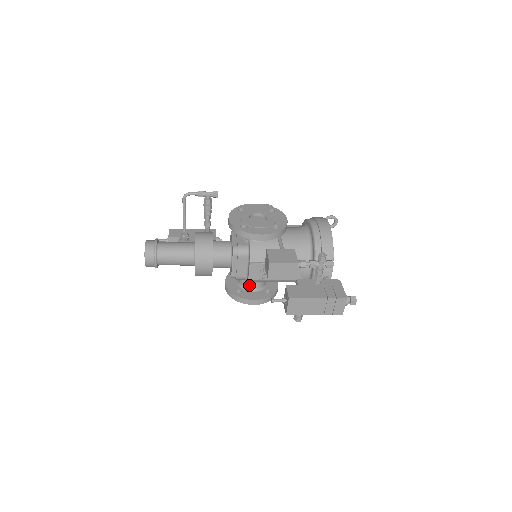
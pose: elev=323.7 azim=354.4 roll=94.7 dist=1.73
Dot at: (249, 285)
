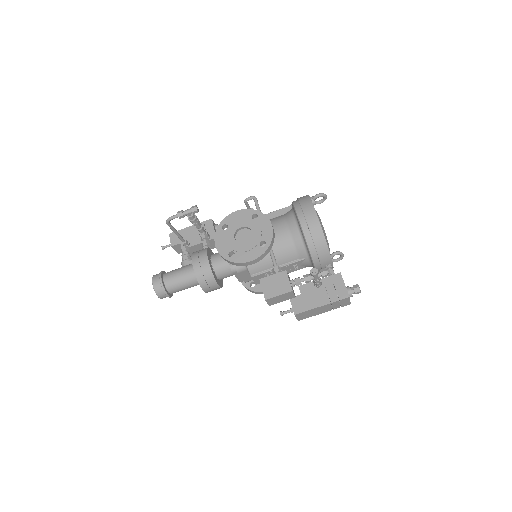
Dot at: occluded
